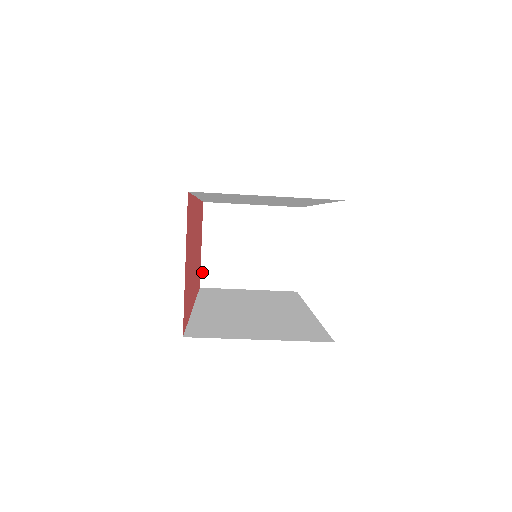
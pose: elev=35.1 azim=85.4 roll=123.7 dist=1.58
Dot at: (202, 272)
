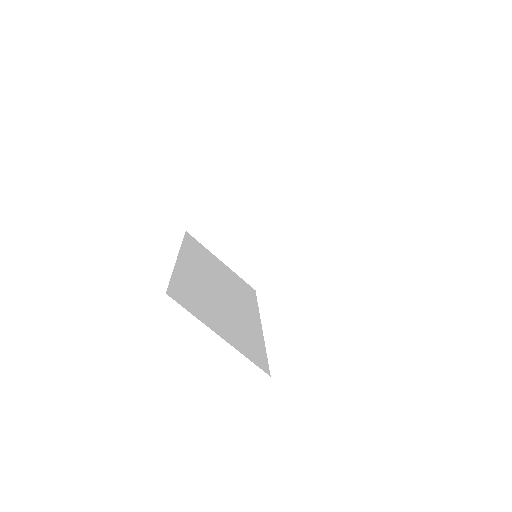
Dot at: (197, 221)
